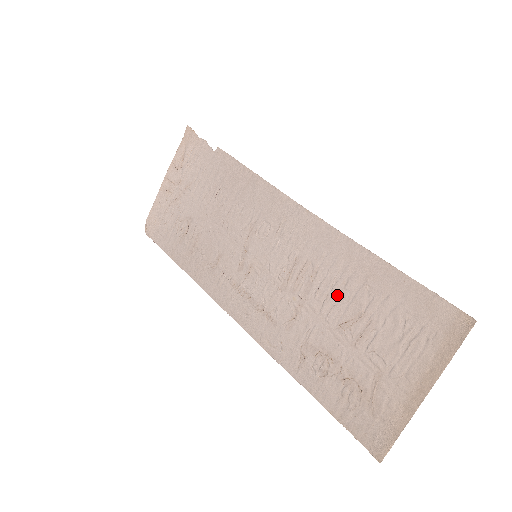
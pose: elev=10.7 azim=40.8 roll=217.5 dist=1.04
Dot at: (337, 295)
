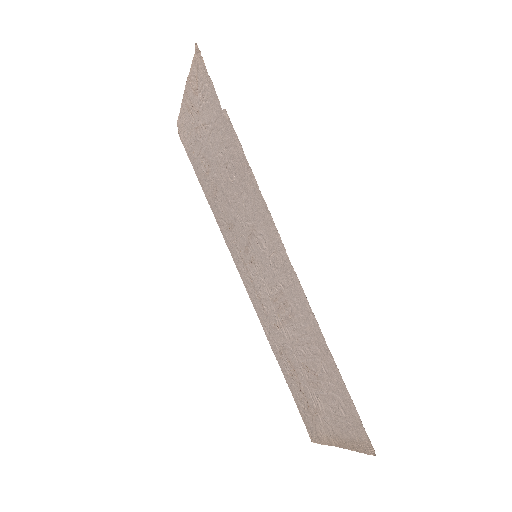
Dot at: (304, 346)
